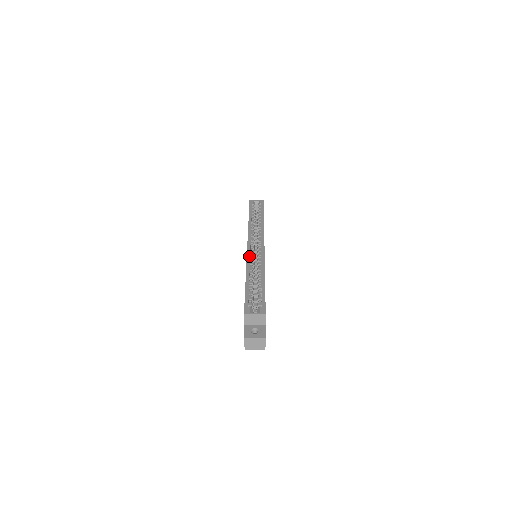
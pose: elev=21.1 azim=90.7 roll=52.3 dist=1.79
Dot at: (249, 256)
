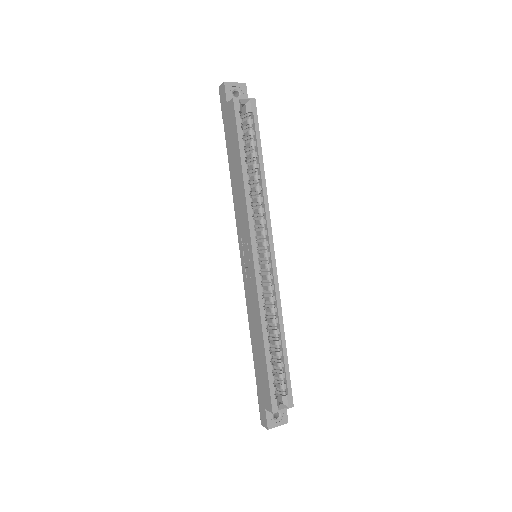
Dot at: (260, 288)
